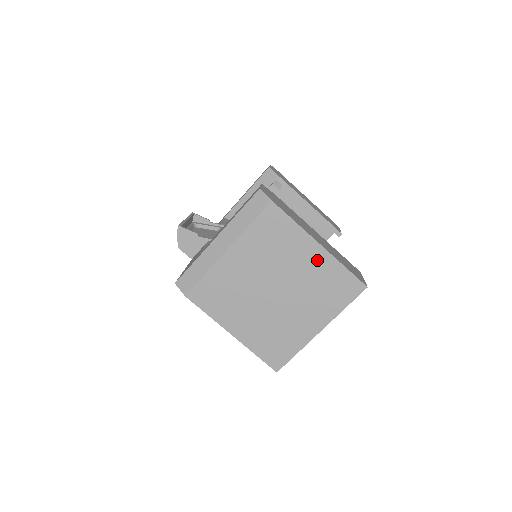
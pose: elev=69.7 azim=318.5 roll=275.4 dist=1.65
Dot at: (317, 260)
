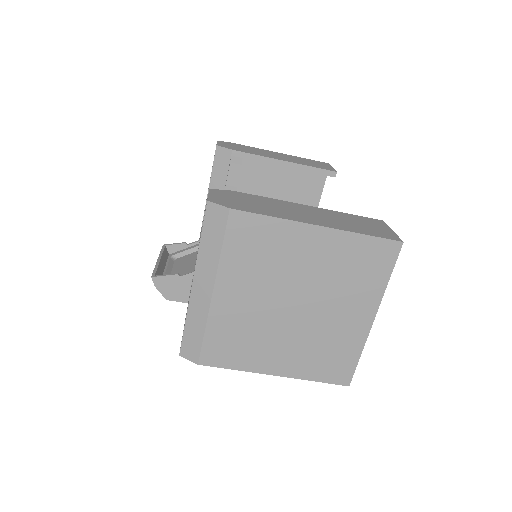
Dot at: (325, 245)
